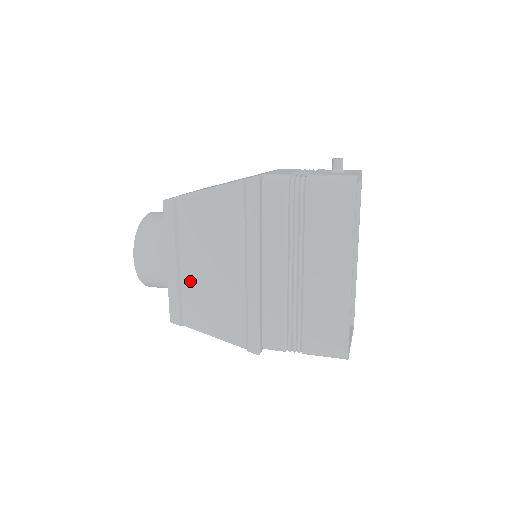
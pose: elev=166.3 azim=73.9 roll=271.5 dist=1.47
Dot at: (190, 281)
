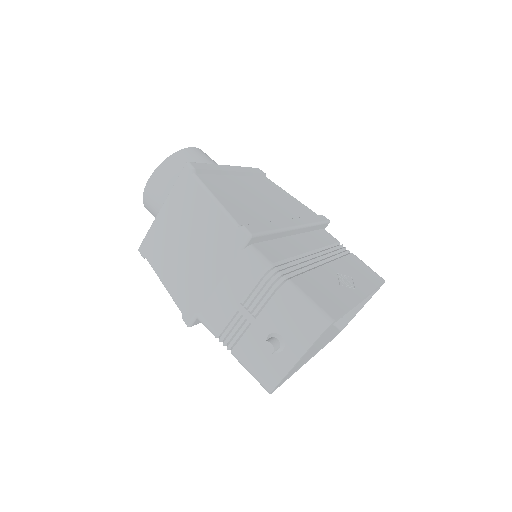
Dot at: occluded
